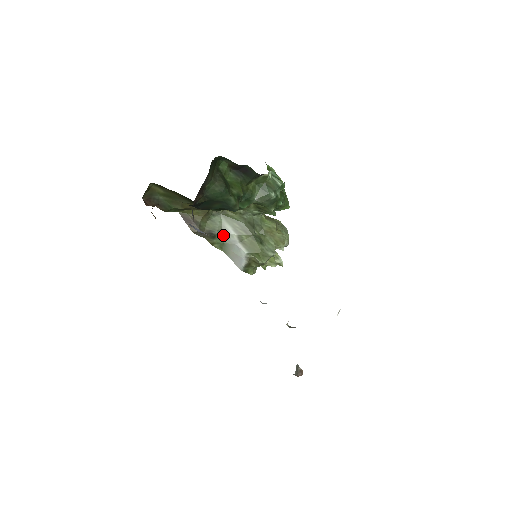
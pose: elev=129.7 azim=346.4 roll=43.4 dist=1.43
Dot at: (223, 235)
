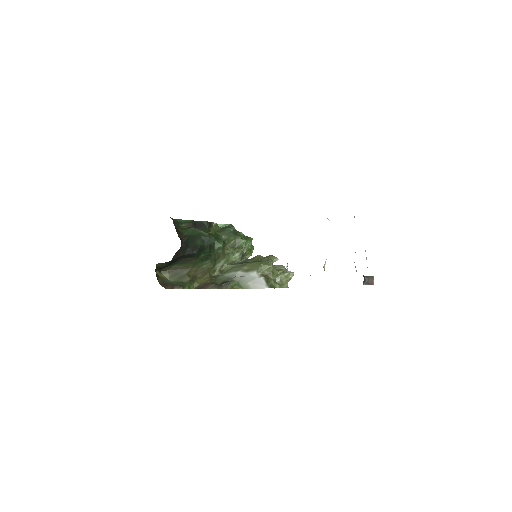
Dot at: (233, 279)
